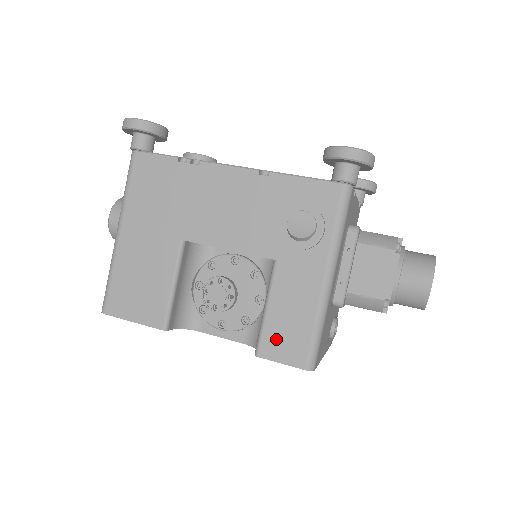
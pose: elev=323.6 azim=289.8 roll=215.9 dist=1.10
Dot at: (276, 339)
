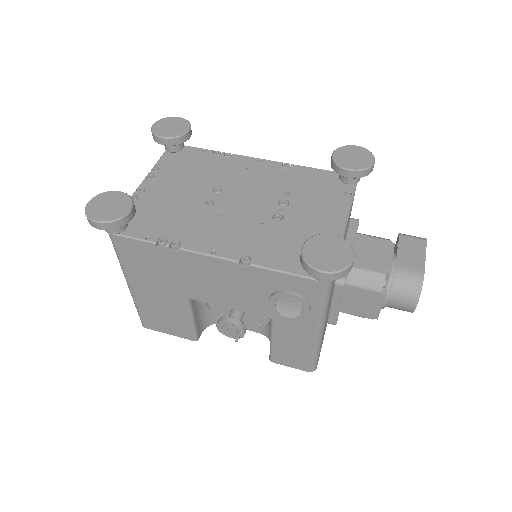
Dot at: (283, 357)
